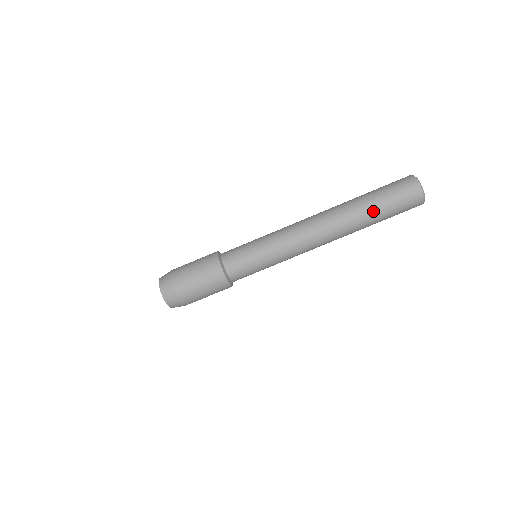
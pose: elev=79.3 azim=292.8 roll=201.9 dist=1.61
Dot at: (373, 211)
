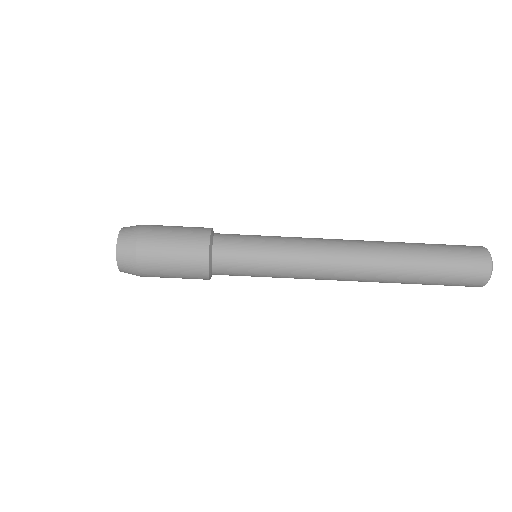
Dot at: (424, 264)
